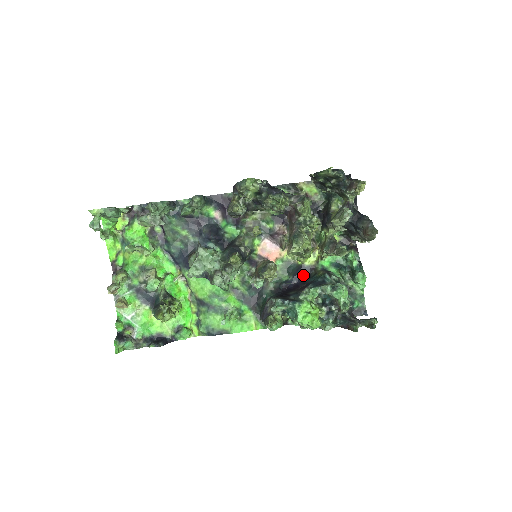
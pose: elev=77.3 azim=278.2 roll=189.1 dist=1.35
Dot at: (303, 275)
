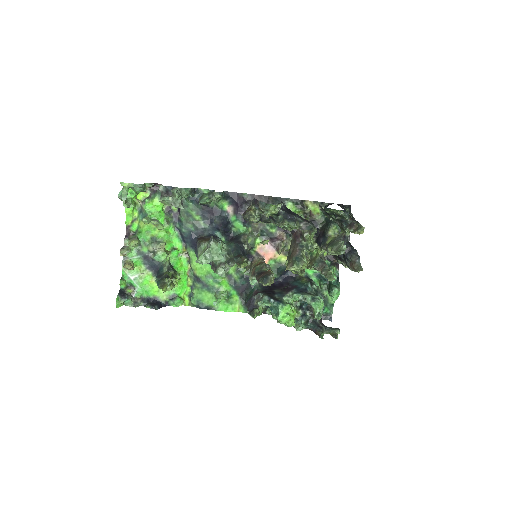
Dot at: (289, 276)
